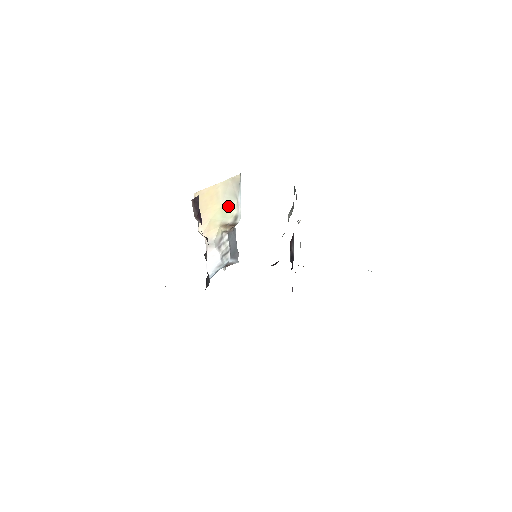
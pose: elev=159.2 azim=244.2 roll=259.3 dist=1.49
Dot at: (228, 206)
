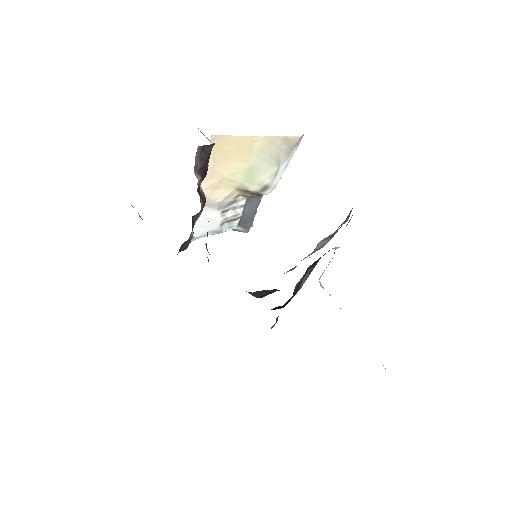
Dot at: (260, 170)
